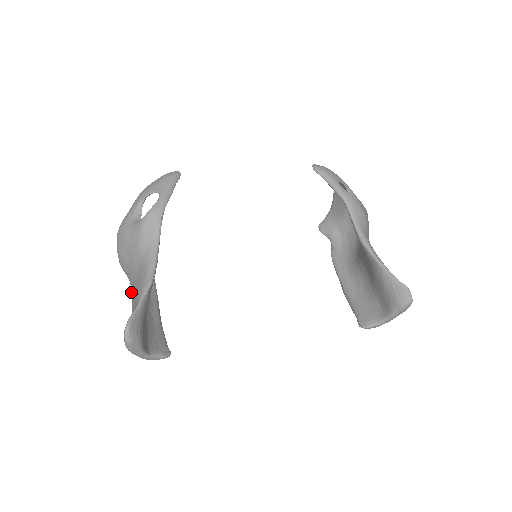
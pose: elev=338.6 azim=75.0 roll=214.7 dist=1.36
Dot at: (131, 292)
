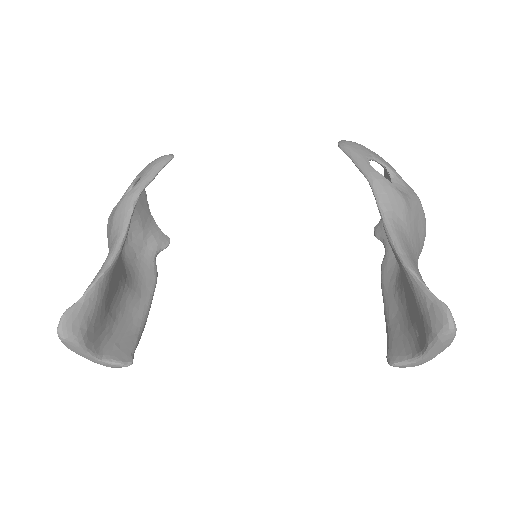
Dot at: occluded
